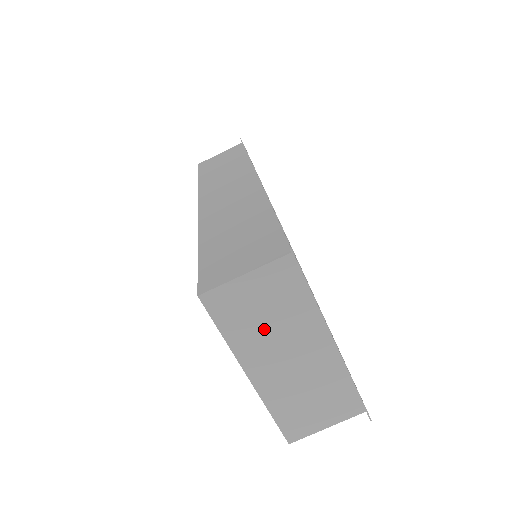
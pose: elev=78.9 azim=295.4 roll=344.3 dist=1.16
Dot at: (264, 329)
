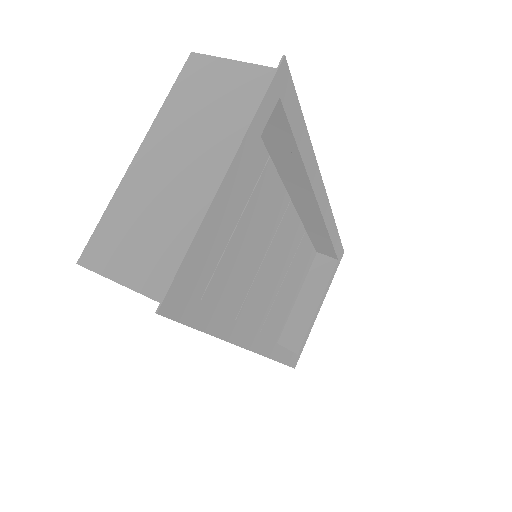
Dot at: (196, 118)
